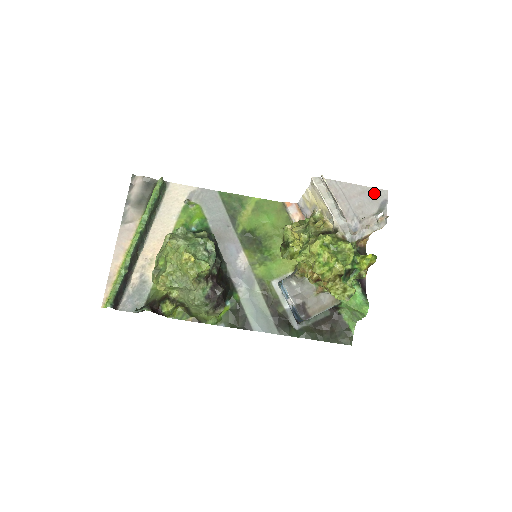
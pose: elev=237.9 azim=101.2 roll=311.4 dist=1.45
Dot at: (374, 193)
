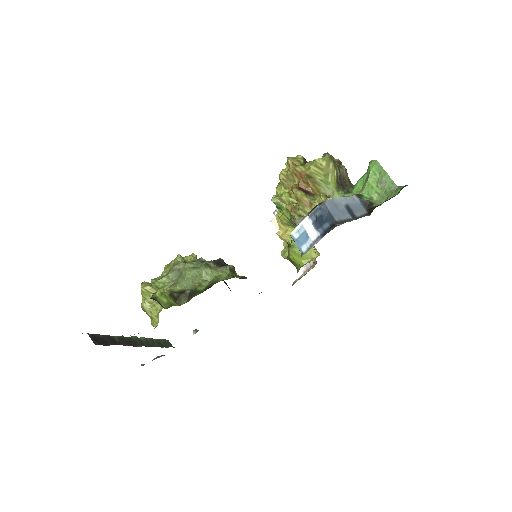
Dot at: occluded
